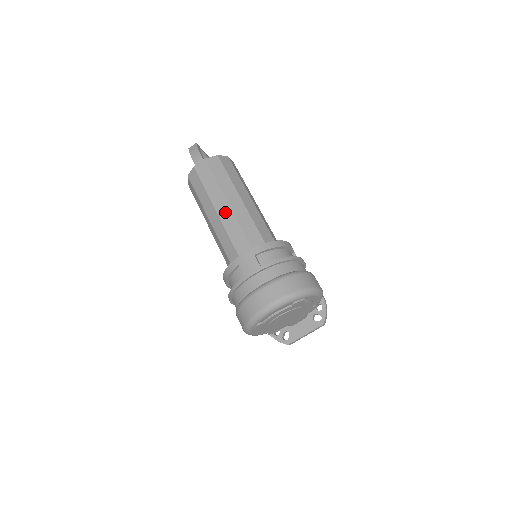
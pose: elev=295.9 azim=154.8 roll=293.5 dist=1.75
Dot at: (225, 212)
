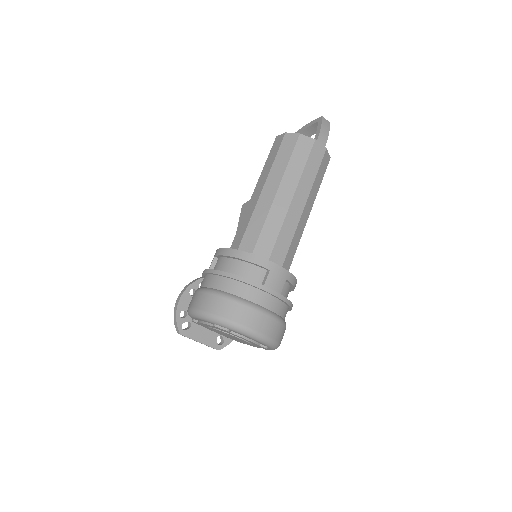
Dot at: (296, 210)
